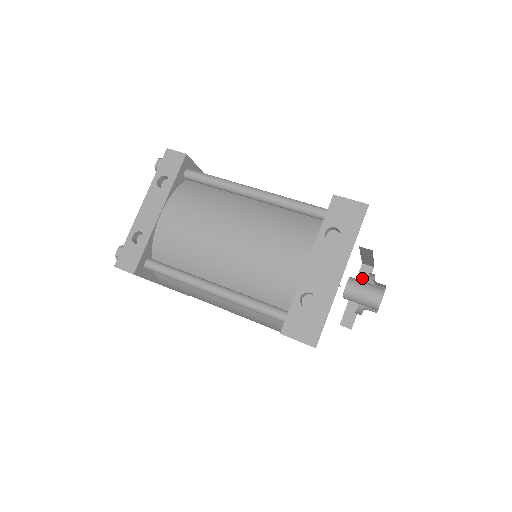
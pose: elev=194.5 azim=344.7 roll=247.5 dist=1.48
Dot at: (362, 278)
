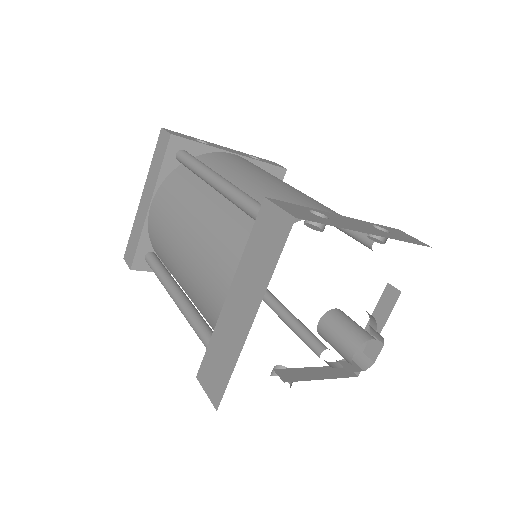
Dot at: (337, 370)
